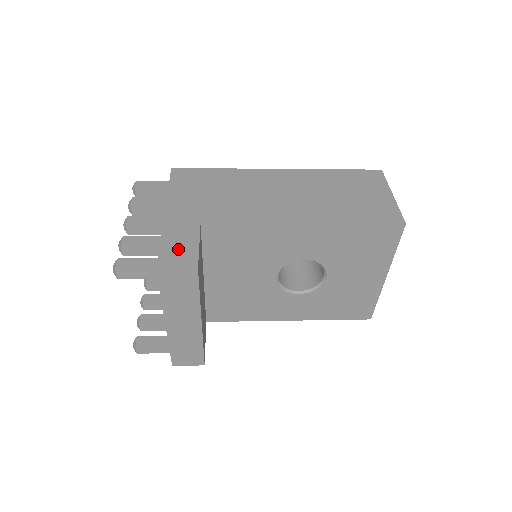
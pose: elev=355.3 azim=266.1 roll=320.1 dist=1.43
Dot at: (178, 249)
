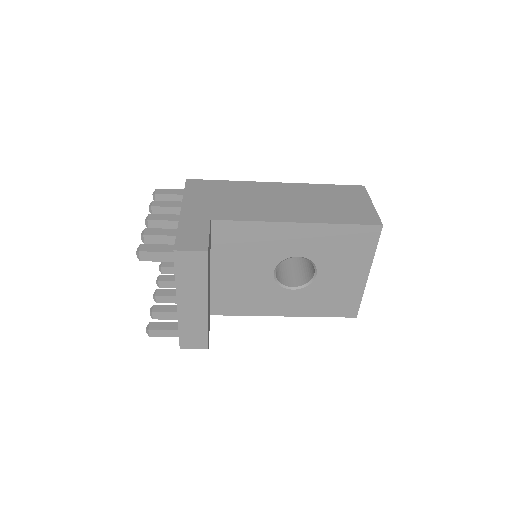
Dot at: (192, 237)
